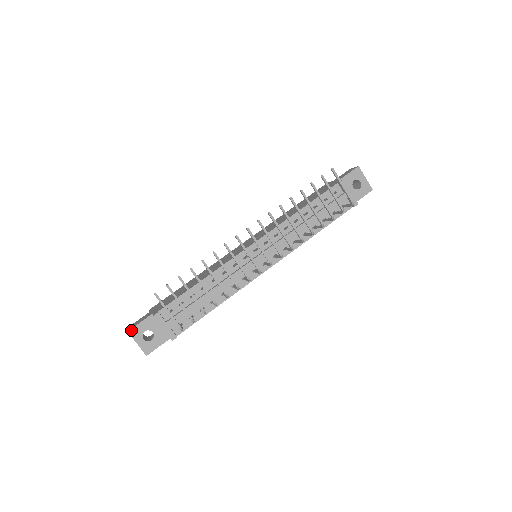
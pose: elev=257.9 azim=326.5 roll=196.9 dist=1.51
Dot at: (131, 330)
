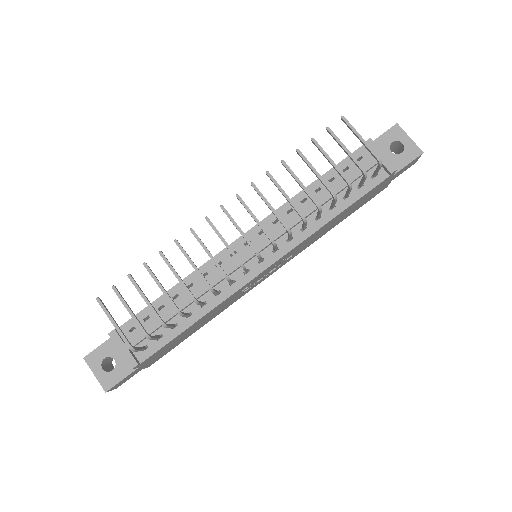
Dot at: (87, 356)
